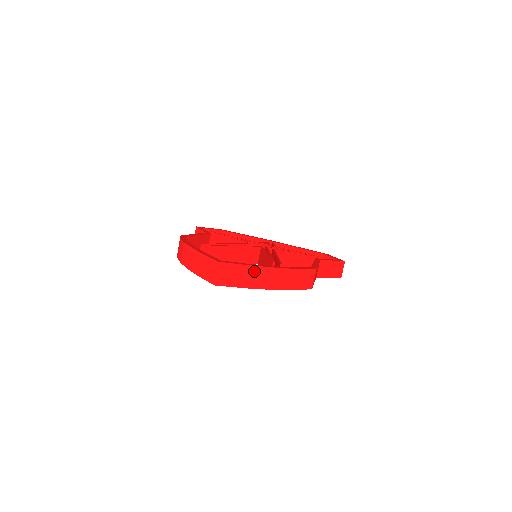
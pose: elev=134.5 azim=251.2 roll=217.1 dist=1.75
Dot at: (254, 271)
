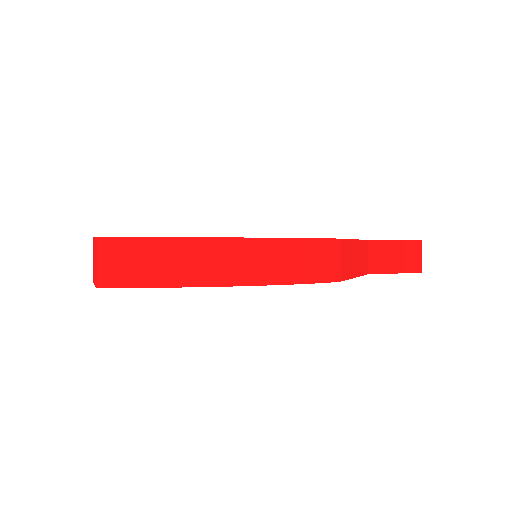
Dot at: (181, 249)
